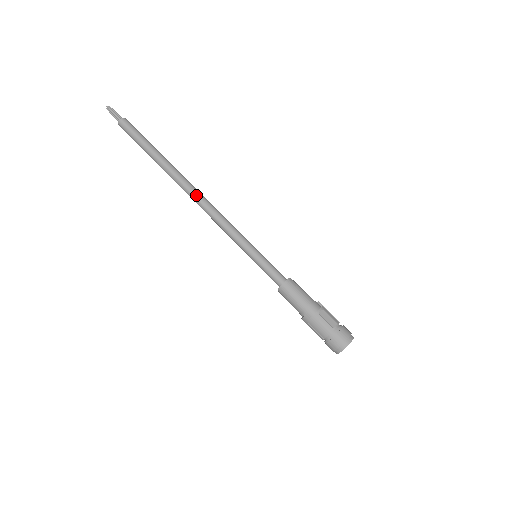
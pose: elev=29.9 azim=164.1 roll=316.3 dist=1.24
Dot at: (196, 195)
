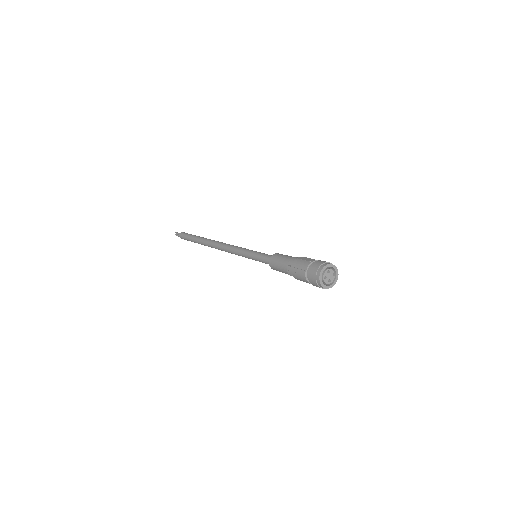
Dot at: (217, 243)
